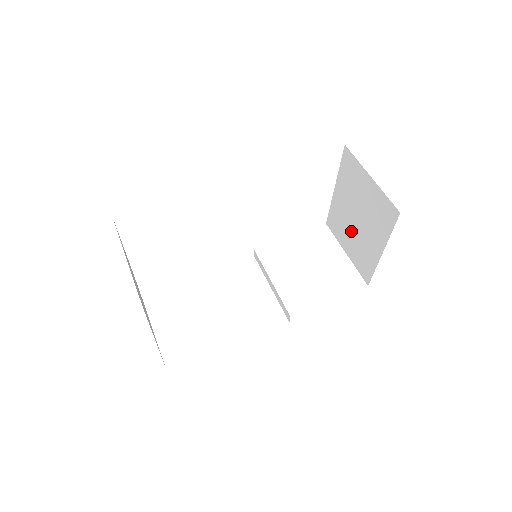
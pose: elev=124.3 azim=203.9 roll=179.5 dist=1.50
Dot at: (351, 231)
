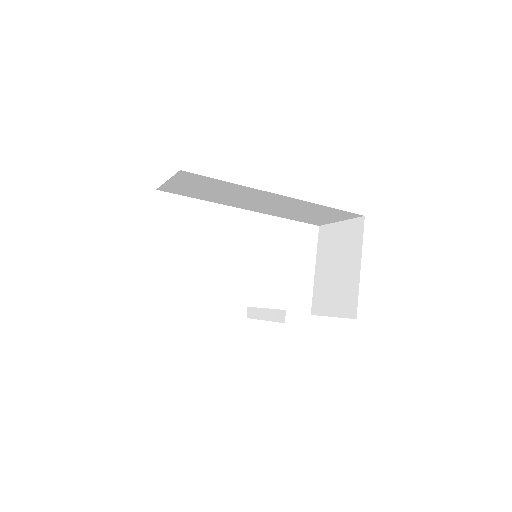
Dot at: (333, 286)
